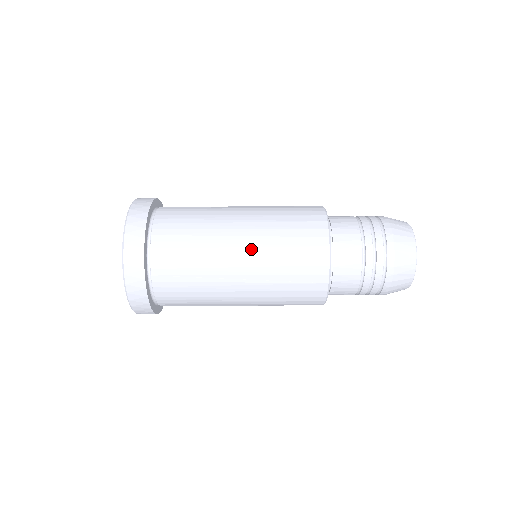
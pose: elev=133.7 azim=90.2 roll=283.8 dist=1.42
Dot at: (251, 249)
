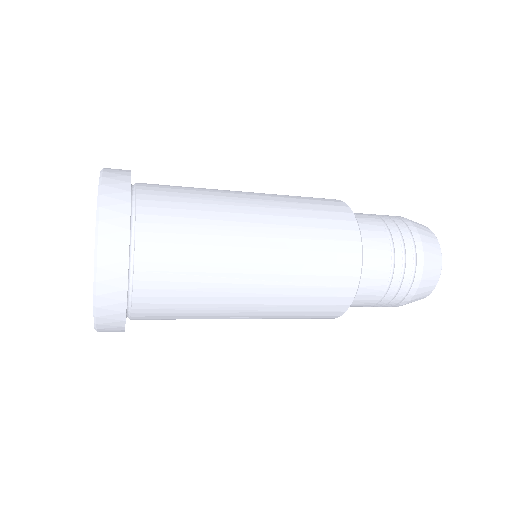
Dot at: (271, 240)
